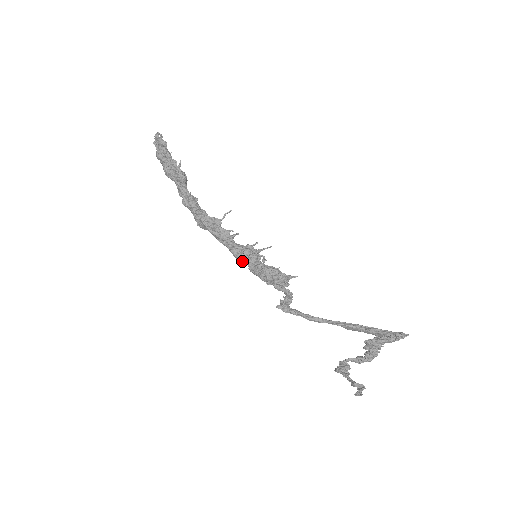
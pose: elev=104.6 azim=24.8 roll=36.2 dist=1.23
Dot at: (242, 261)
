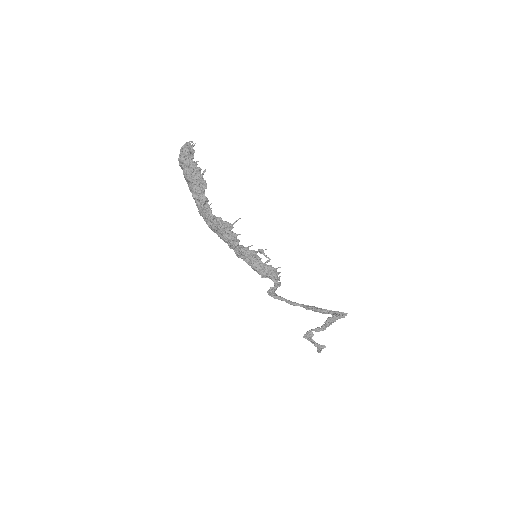
Dot at: (241, 258)
